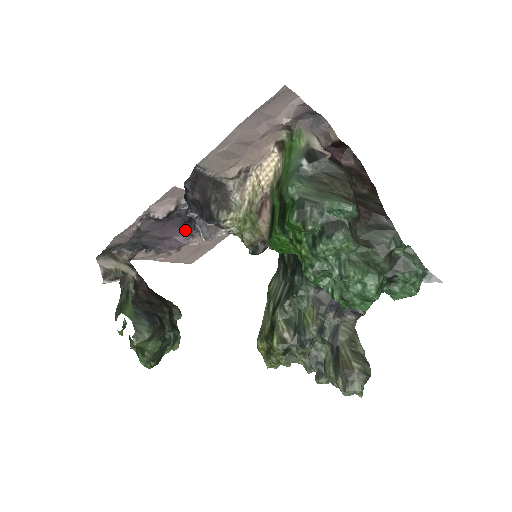
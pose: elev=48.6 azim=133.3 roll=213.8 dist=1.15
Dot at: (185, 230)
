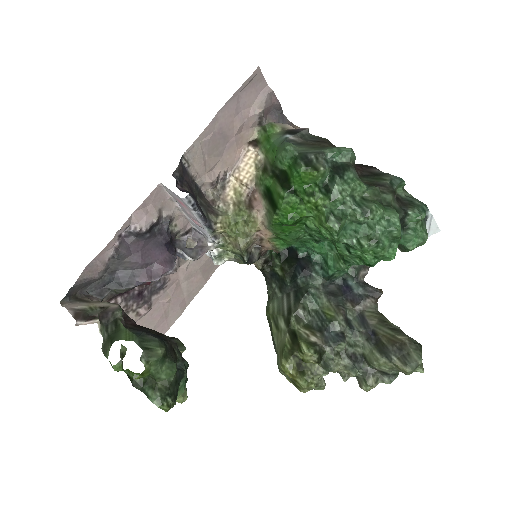
Dot at: (167, 254)
